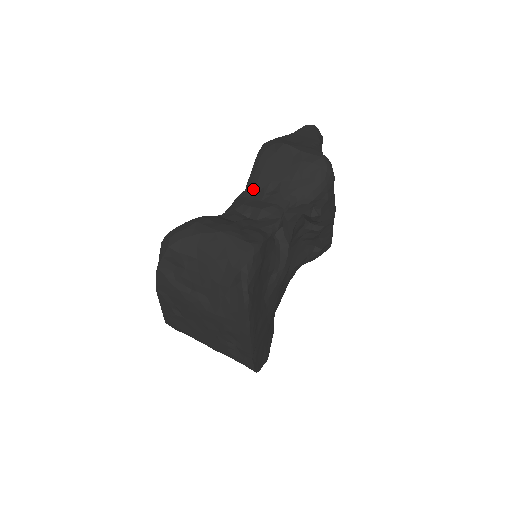
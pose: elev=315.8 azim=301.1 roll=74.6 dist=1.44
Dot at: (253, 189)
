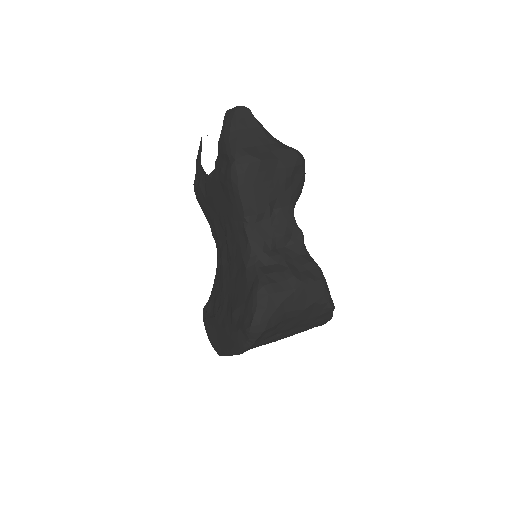
Dot at: (256, 219)
